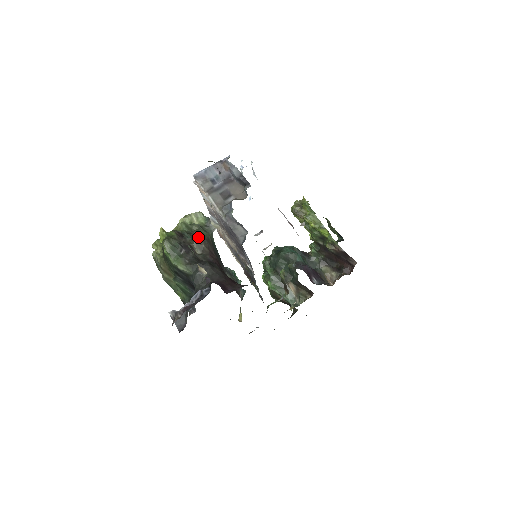
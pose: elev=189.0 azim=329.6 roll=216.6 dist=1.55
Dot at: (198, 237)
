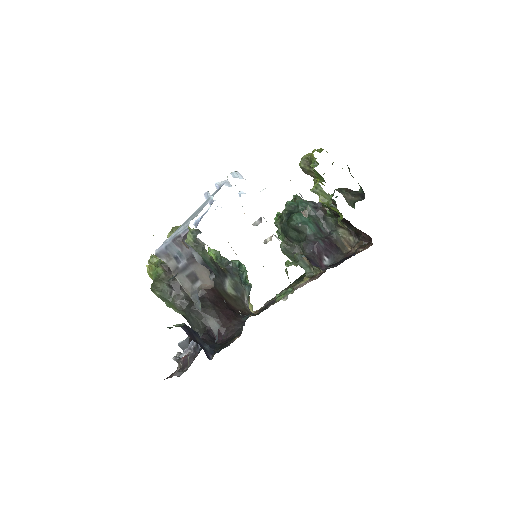
Dot at: occluded
